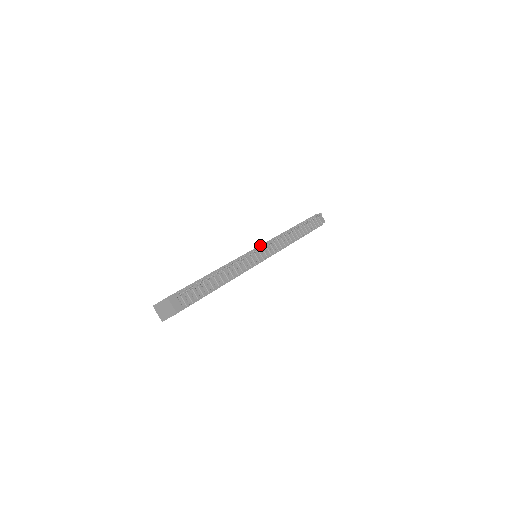
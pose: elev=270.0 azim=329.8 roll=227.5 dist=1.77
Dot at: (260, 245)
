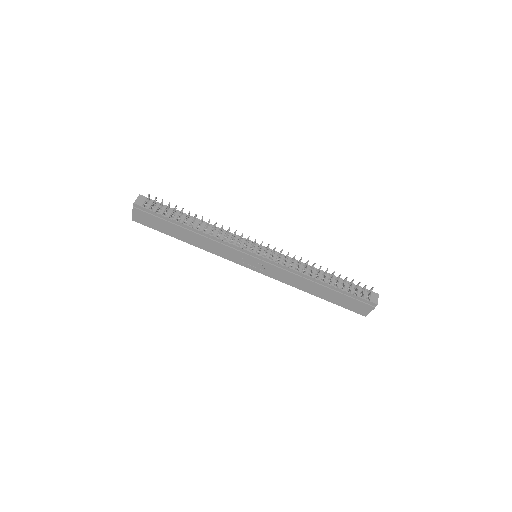
Dot at: occluded
